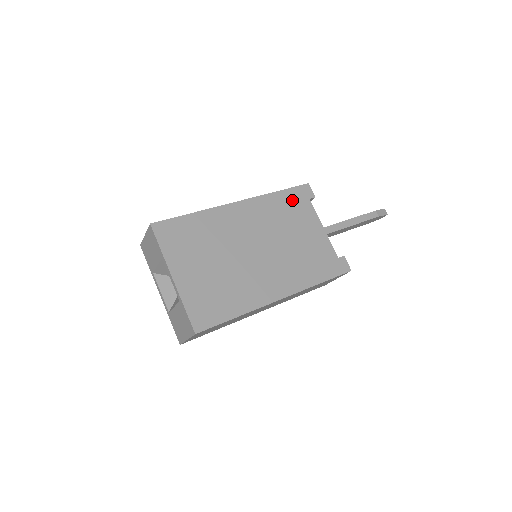
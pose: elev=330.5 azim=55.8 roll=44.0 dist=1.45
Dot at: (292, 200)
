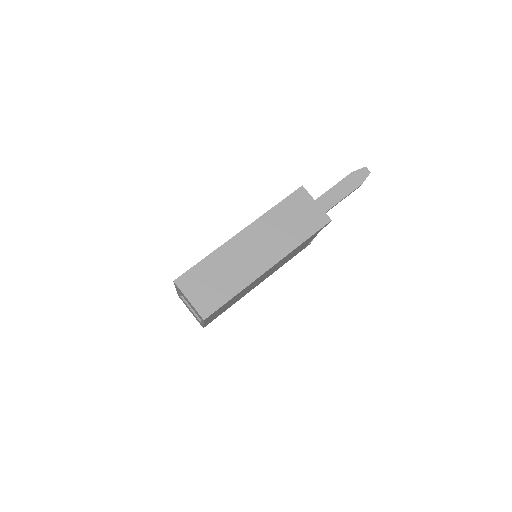
Dot at: occluded
